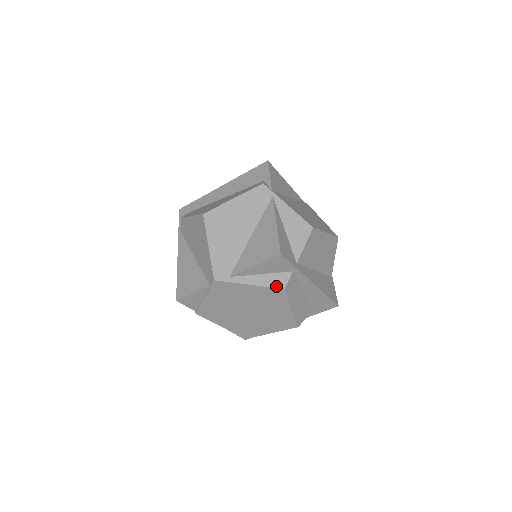
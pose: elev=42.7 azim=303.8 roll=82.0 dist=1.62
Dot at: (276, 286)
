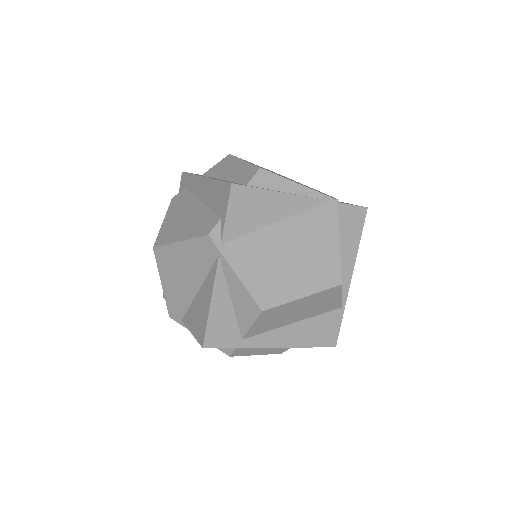
Dot at: (222, 350)
